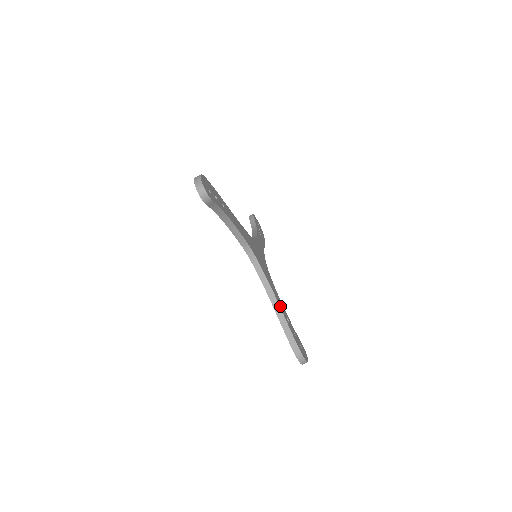
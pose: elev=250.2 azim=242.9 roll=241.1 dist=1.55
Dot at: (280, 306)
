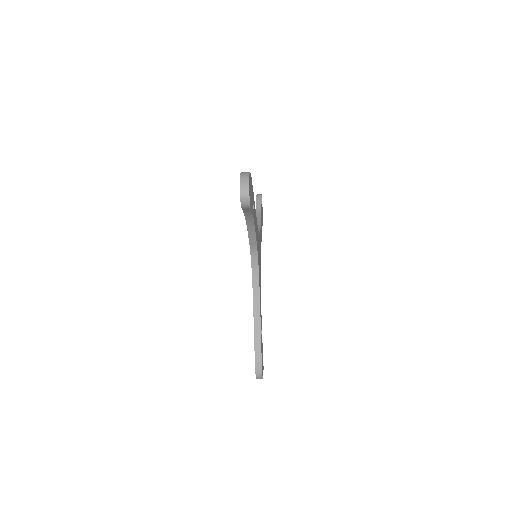
Dot at: (260, 318)
